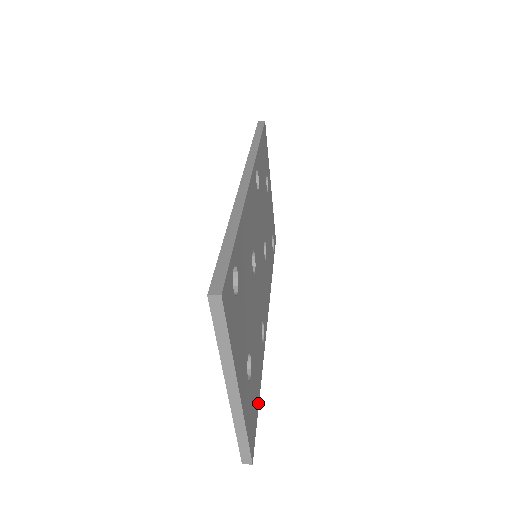
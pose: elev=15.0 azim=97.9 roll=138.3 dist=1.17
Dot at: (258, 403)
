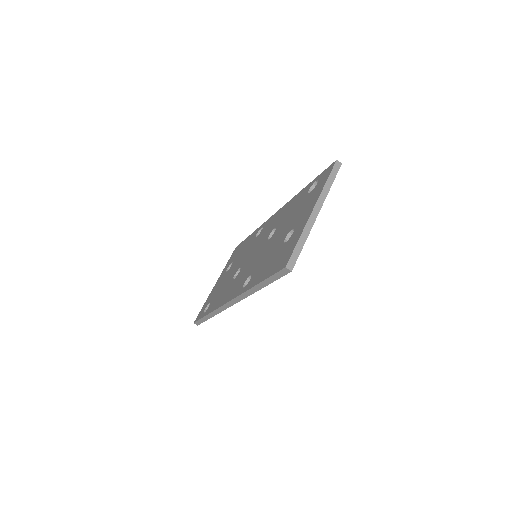
Dot at: (270, 282)
